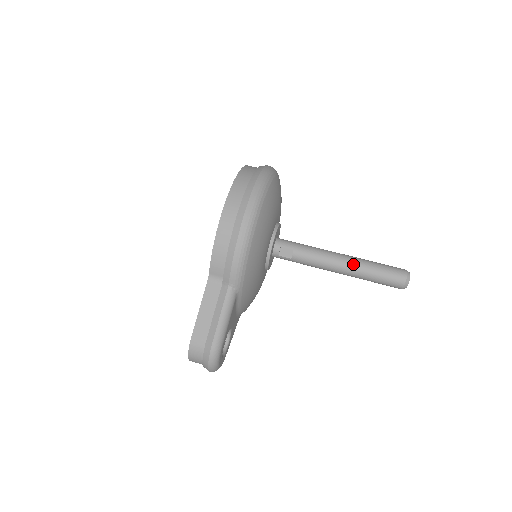
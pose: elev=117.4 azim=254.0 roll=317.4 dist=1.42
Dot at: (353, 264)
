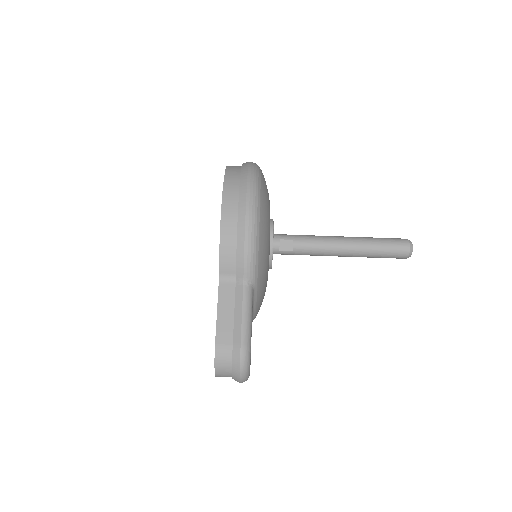
Dot at: (355, 243)
